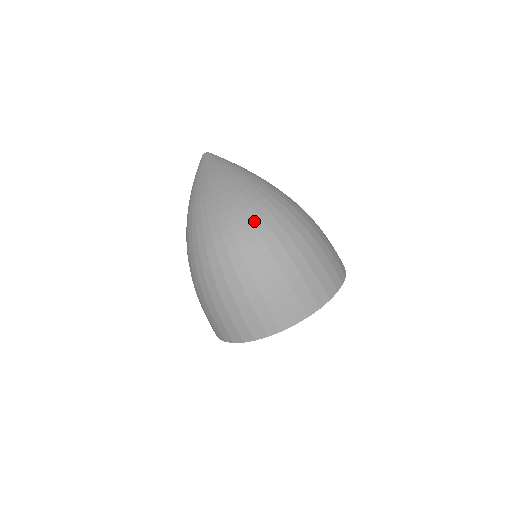
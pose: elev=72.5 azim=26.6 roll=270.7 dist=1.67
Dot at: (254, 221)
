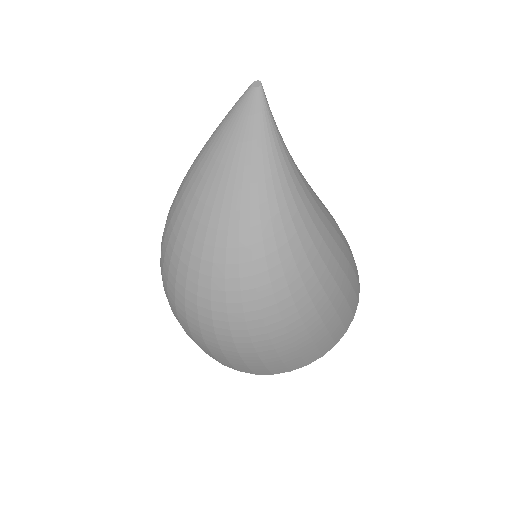
Dot at: (230, 300)
